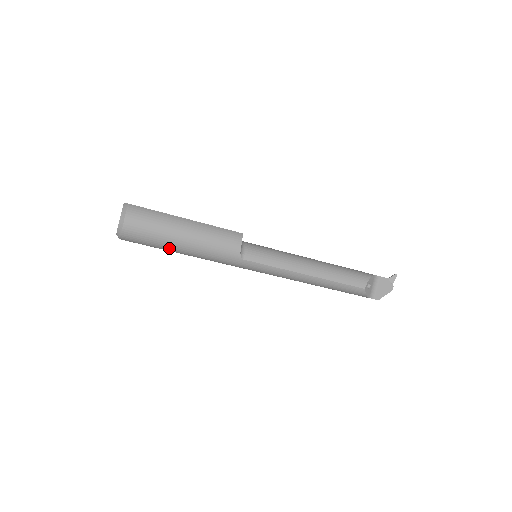
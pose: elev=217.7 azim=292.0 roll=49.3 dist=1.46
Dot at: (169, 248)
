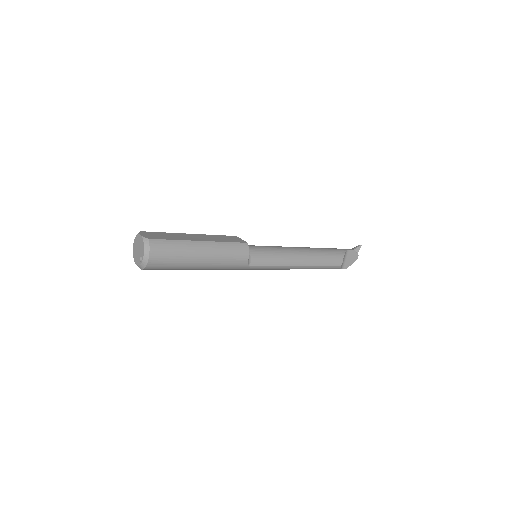
Dot at: (187, 269)
